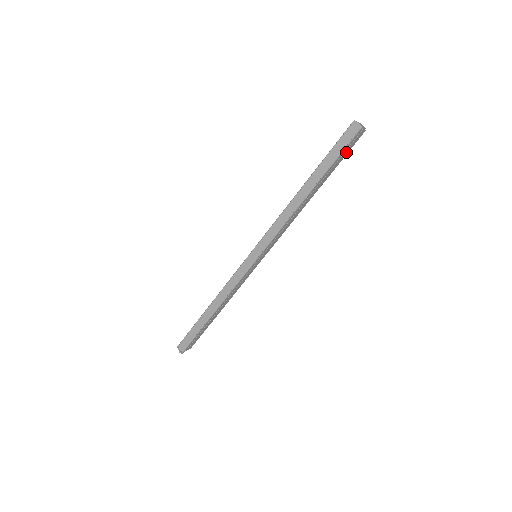
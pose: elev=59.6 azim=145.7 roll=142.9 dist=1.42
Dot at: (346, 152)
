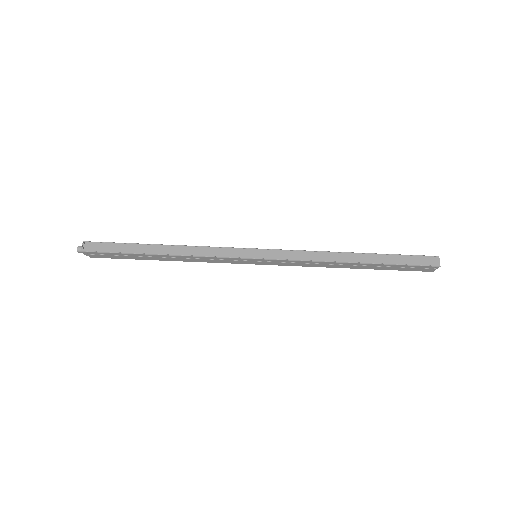
Dot at: (407, 269)
